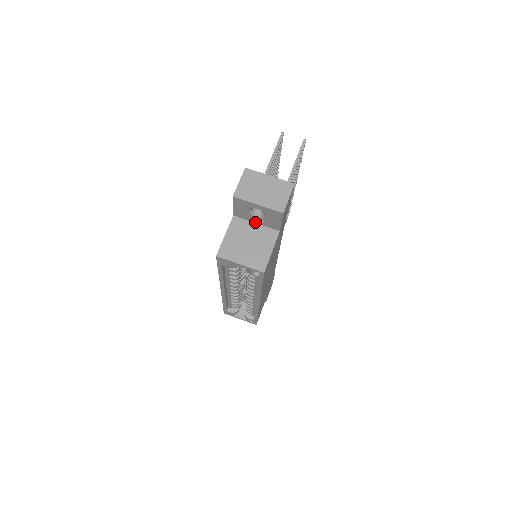
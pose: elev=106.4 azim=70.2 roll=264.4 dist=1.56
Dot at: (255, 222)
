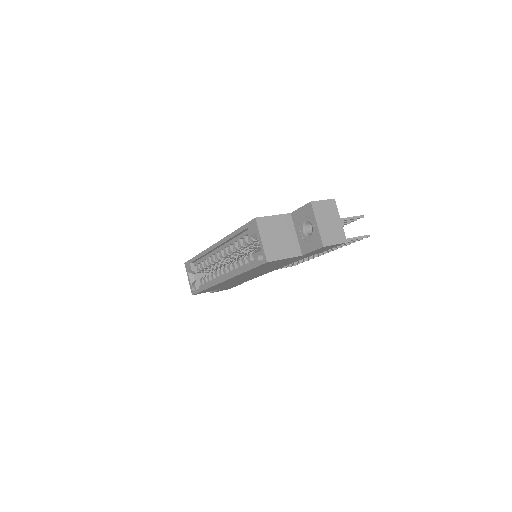
Dot at: (297, 232)
